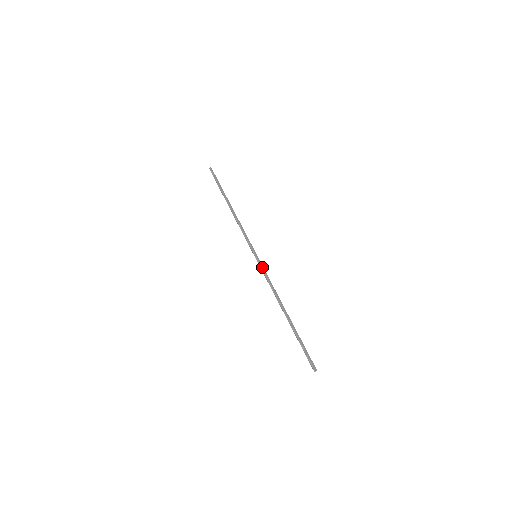
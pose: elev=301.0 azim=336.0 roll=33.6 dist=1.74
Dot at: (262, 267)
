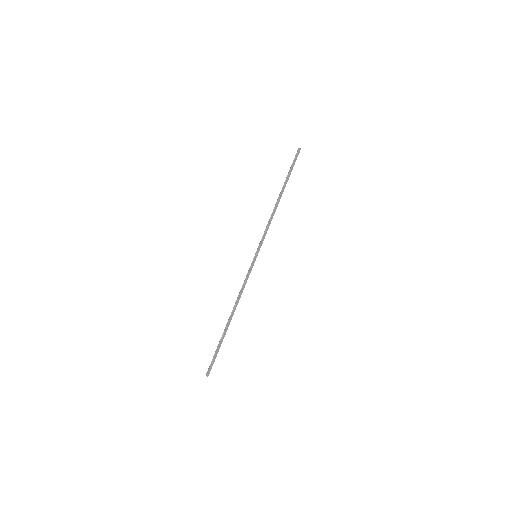
Dot at: (251, 269)
